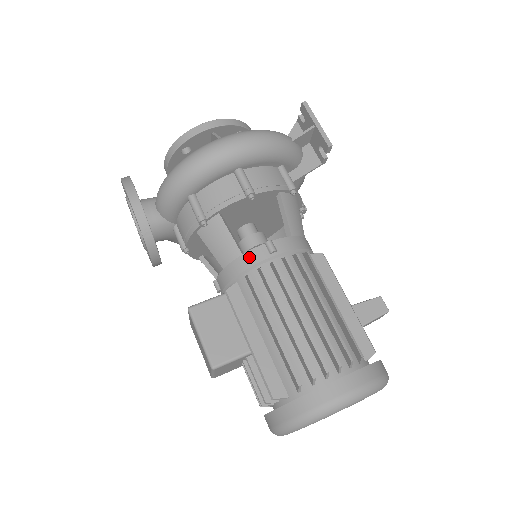
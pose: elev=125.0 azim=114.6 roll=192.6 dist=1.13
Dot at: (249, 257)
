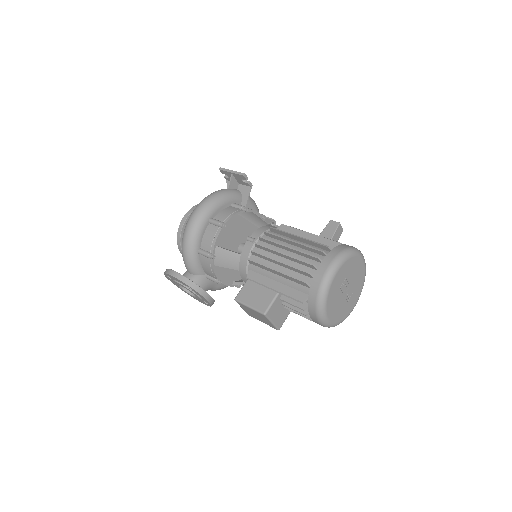
Dot at: (244, 253)
